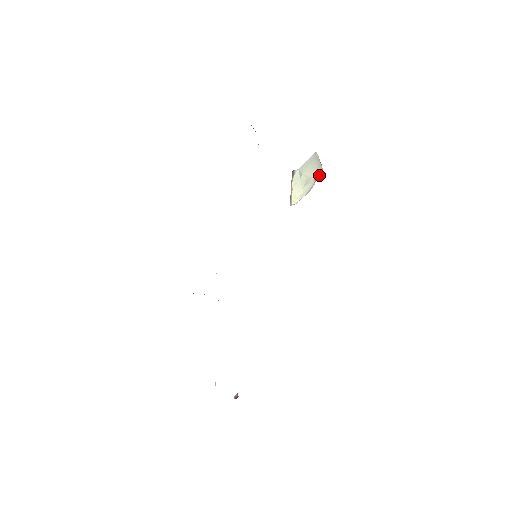
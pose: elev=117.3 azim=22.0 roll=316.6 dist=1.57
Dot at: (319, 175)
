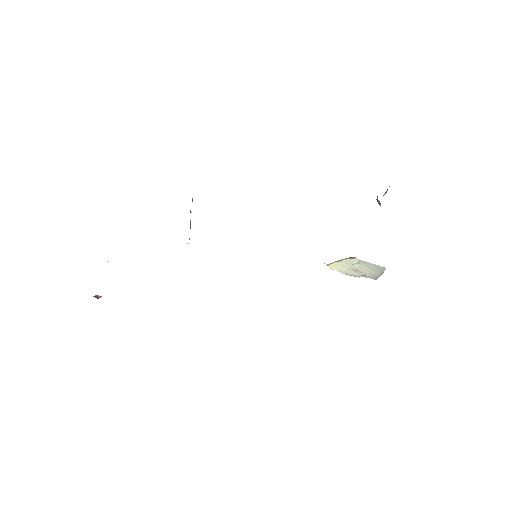
Dot at: (371, 277)
